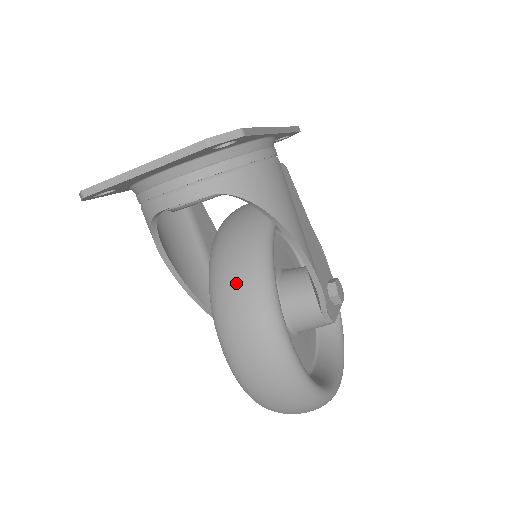
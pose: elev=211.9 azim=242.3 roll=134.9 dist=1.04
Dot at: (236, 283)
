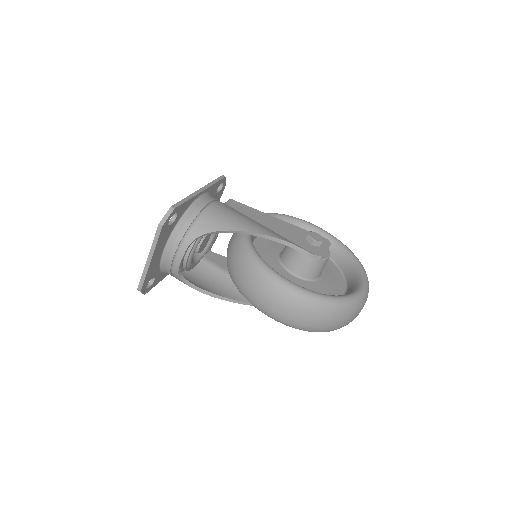
Dot at: (244, 276)
